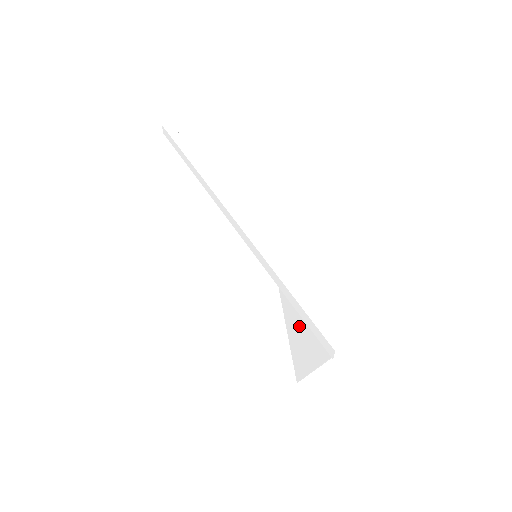
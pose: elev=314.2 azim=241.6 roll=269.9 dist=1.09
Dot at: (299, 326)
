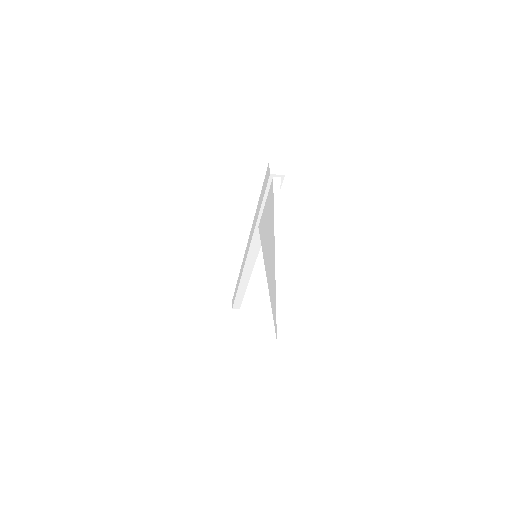
Dot at: (266, 230)
